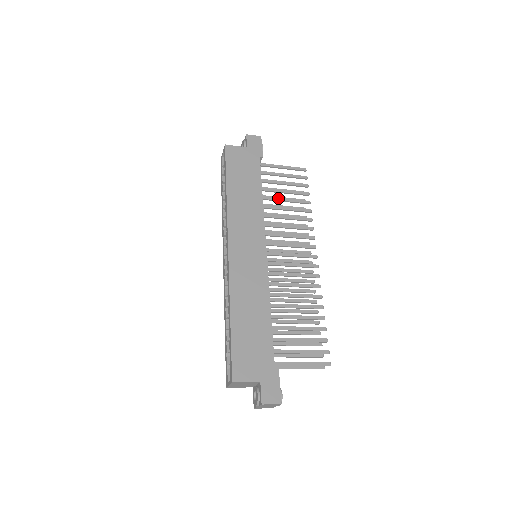
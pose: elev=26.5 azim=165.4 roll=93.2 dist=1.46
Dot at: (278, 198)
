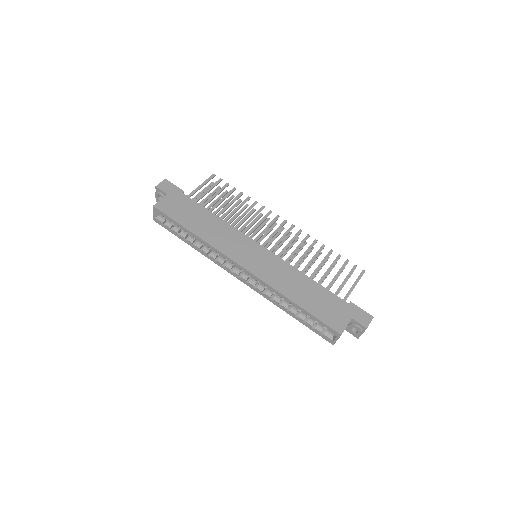
Dot at: (224, 208)
